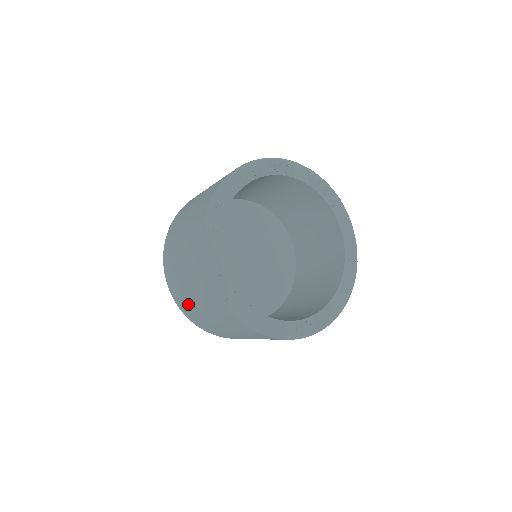
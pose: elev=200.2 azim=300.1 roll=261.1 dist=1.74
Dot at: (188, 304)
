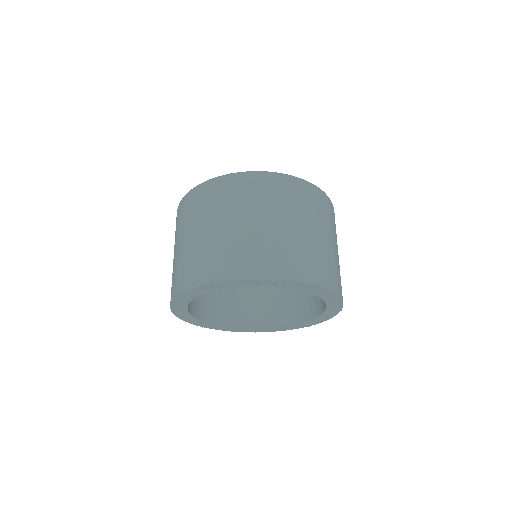
Dot at: occluded
